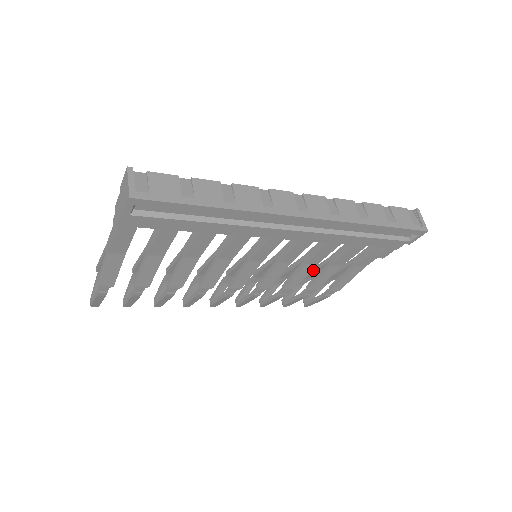
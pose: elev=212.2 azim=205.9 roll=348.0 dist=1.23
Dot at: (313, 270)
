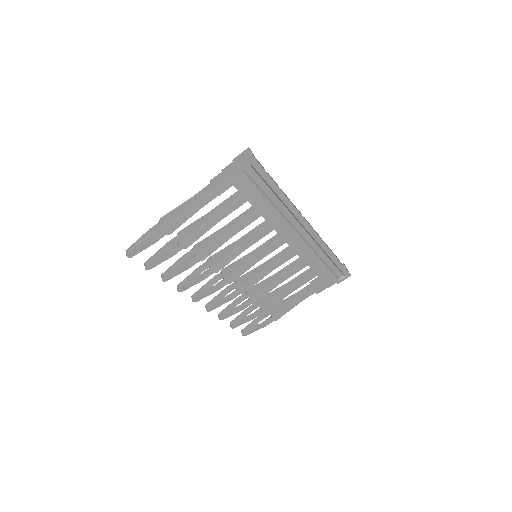
Dot at: (269, 294)
